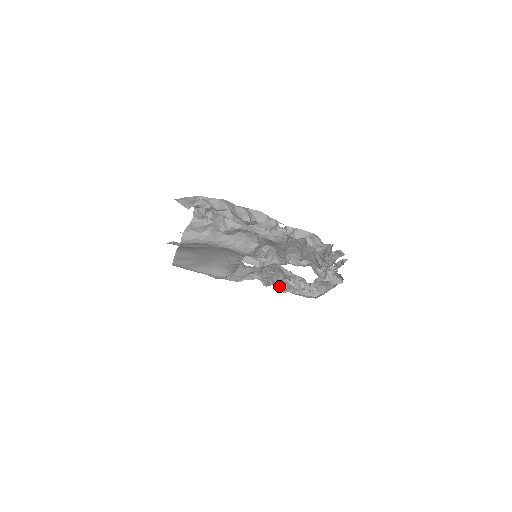
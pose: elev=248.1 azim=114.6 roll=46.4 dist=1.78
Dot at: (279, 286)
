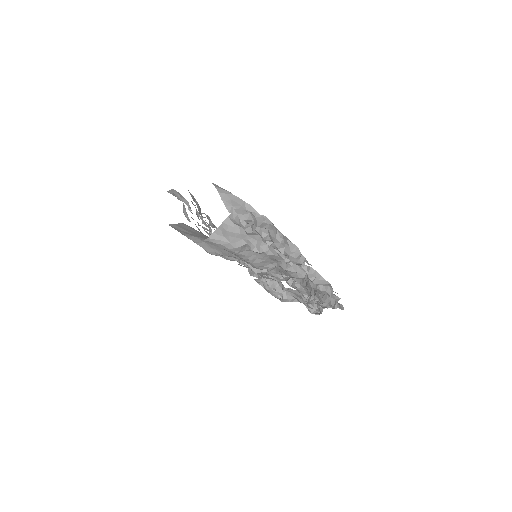
Dot at: occluded
